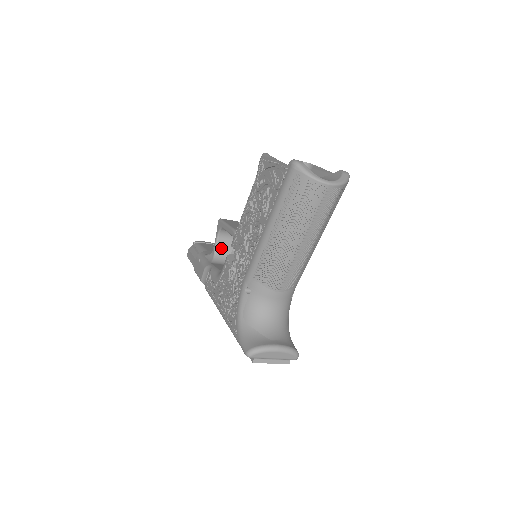
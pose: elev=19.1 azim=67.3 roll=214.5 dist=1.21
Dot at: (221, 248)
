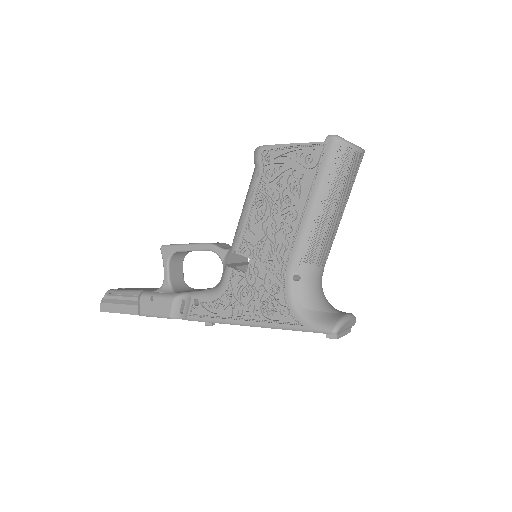
Dot at: (173, 276)
